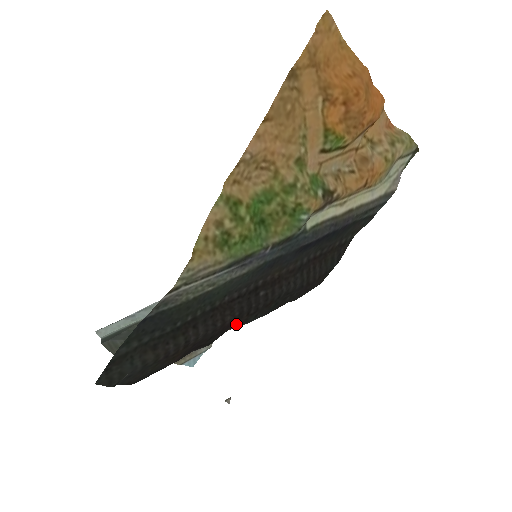
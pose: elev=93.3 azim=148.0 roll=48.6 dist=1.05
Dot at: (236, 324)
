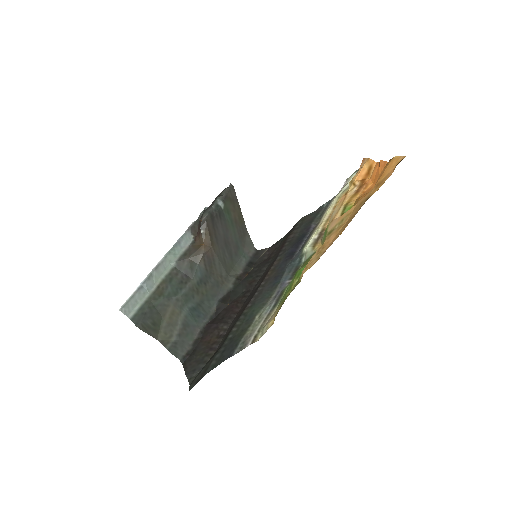
Dot at: (234, 302)
